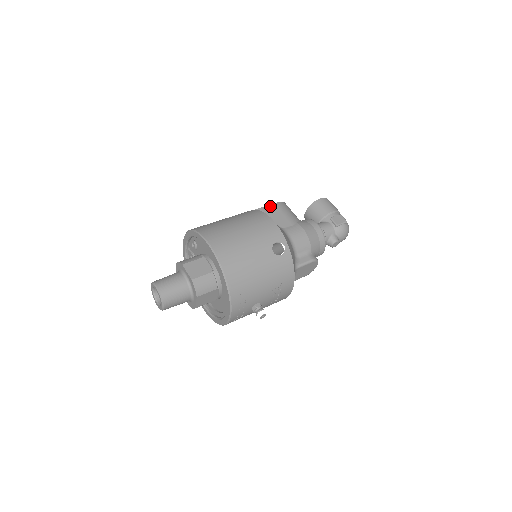
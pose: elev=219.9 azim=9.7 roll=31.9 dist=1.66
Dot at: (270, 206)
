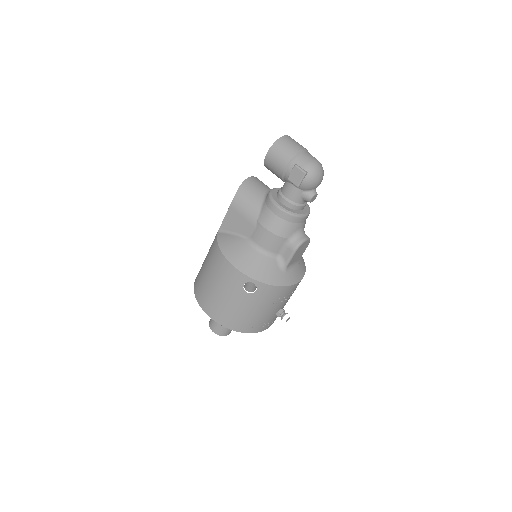
Dot at: (228, 213)
